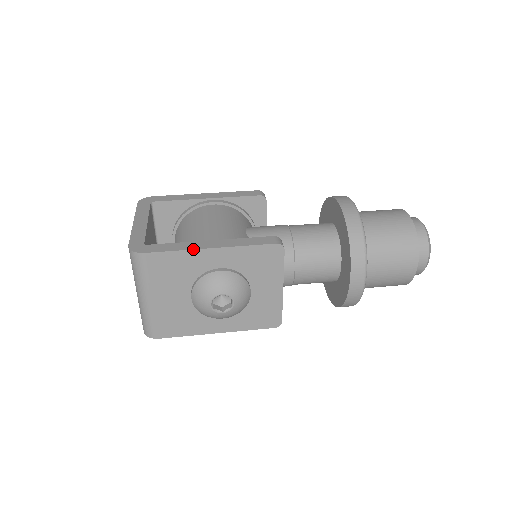
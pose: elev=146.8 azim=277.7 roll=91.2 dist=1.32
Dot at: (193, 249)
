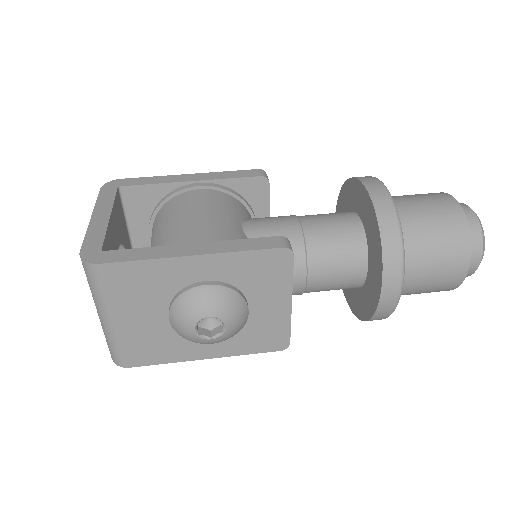
Dot at: (168, 257)
